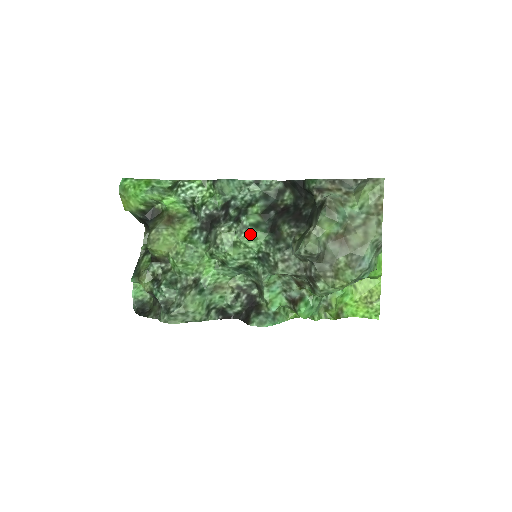
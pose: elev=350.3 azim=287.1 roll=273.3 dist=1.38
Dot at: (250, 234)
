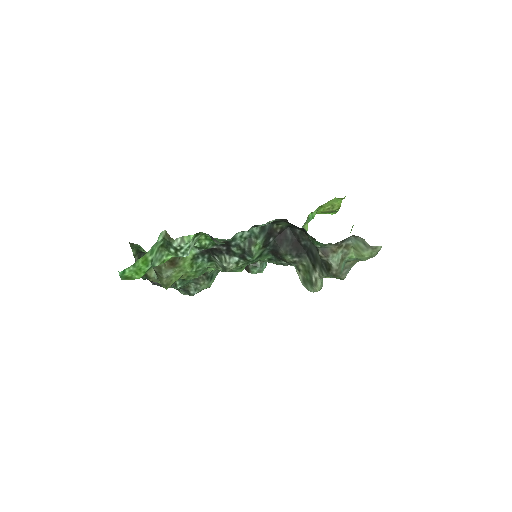
Dot at: (256, 261)
